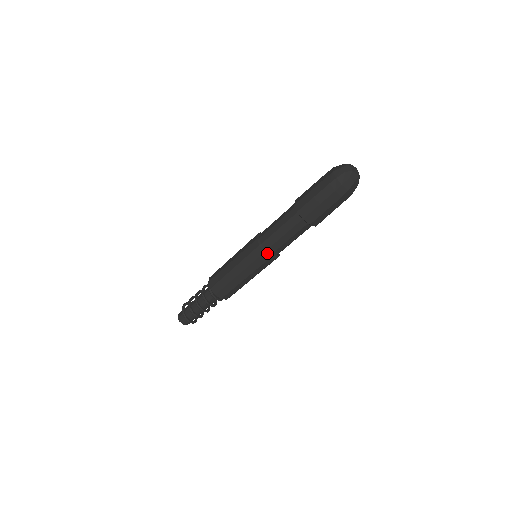
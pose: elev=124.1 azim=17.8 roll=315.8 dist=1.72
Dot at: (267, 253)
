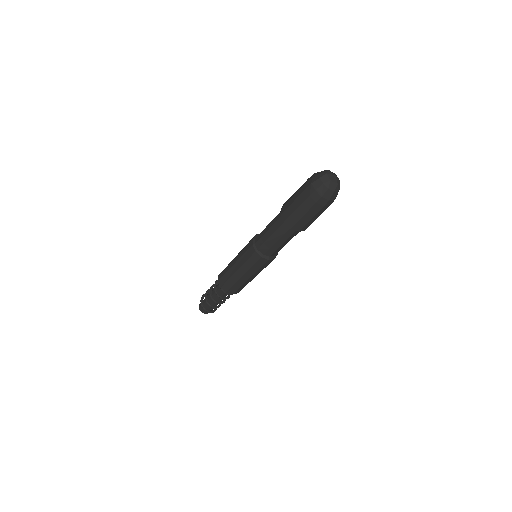
Dot at: (264, 257)
